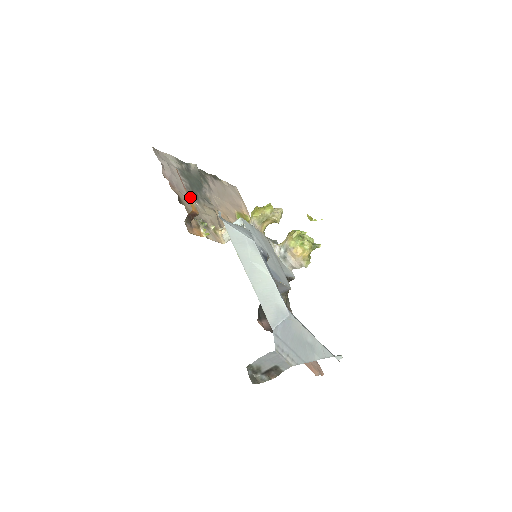
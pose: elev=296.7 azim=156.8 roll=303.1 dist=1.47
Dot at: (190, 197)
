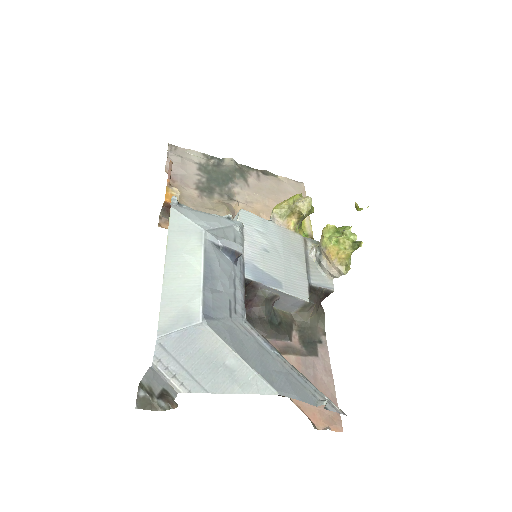
Dot at: (174, 188)
